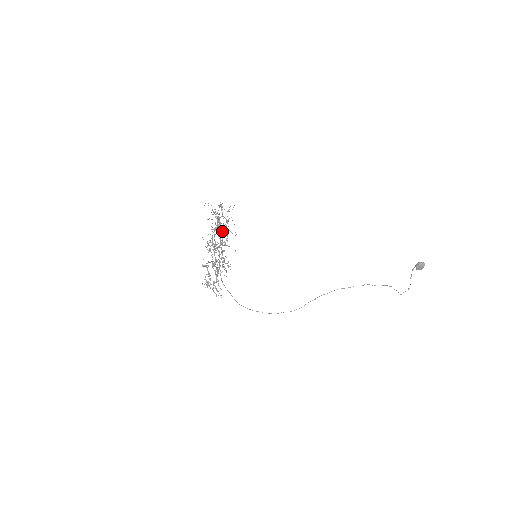
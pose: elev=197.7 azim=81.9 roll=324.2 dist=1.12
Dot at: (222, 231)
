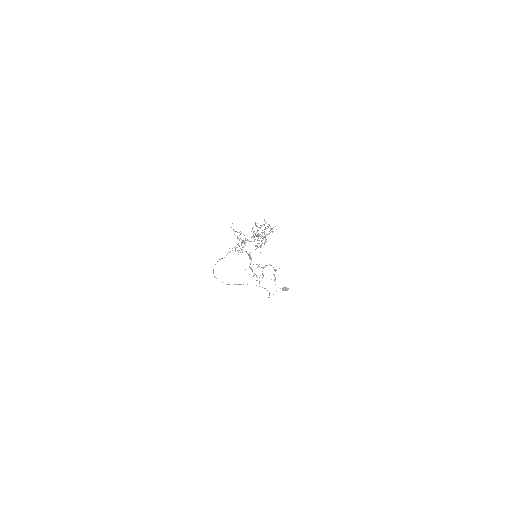
Dot at: occluded
